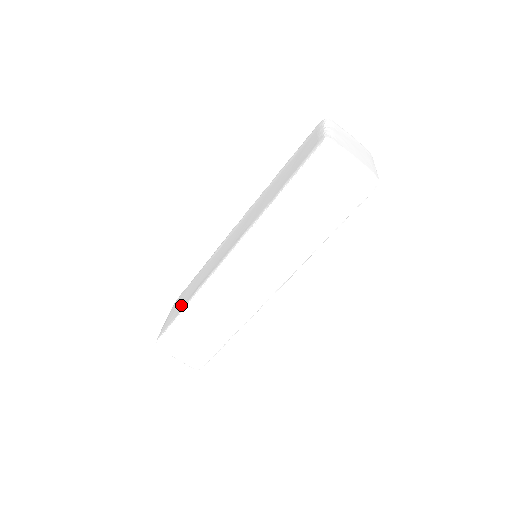
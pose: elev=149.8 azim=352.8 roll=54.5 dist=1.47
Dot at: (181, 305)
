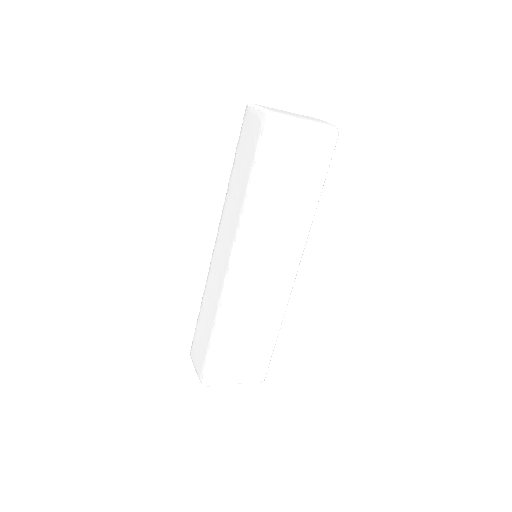
Dot at: occluded
